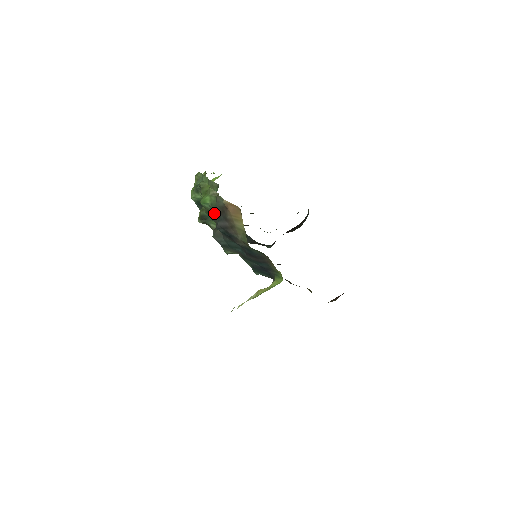
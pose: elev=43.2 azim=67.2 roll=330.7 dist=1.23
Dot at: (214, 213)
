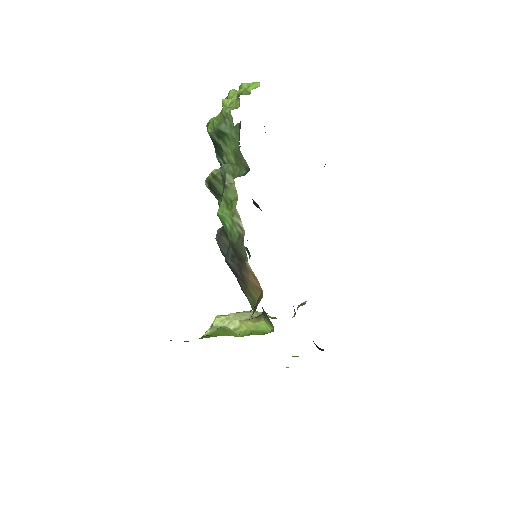
Dot at: (229, 241)
